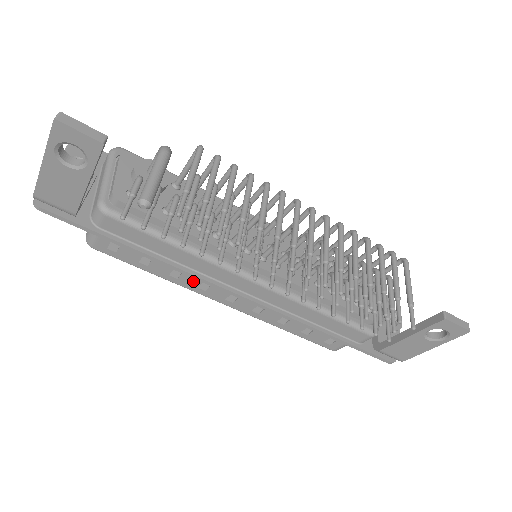
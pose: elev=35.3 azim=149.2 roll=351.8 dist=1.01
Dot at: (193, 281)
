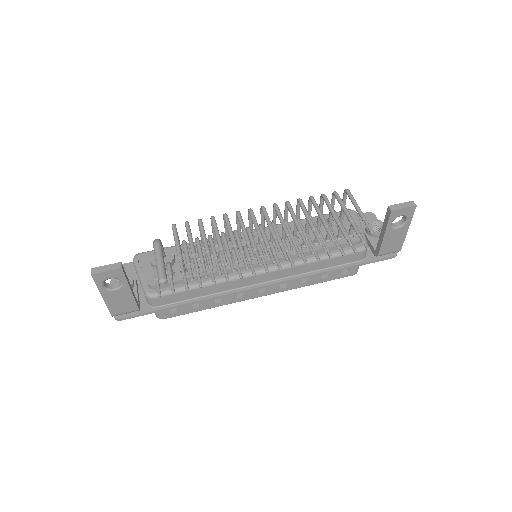
Dot at: (231, 297)
